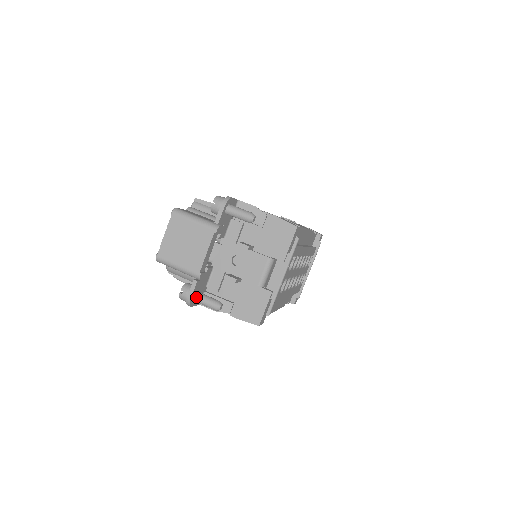
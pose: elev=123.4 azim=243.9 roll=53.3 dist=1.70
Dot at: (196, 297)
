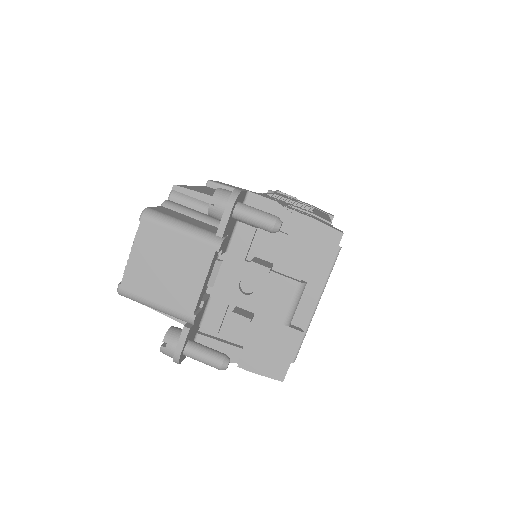
Dot at: (188, 351)
